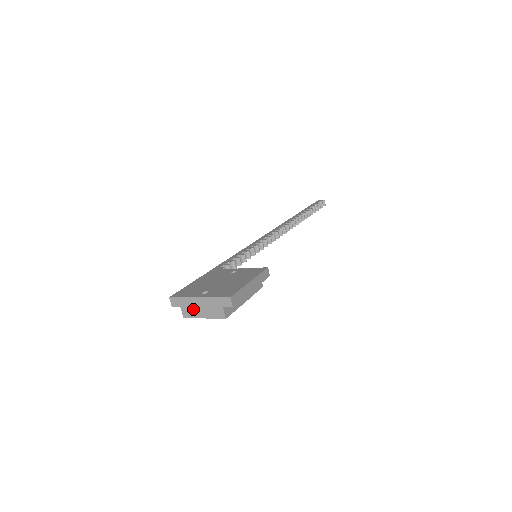
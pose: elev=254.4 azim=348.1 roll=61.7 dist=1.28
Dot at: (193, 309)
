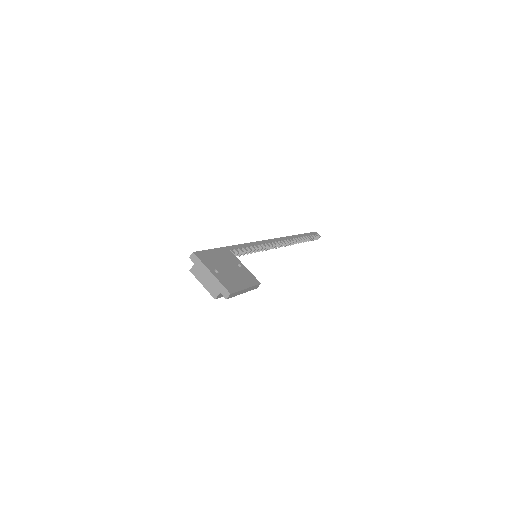
Dot at: (201, 274)
